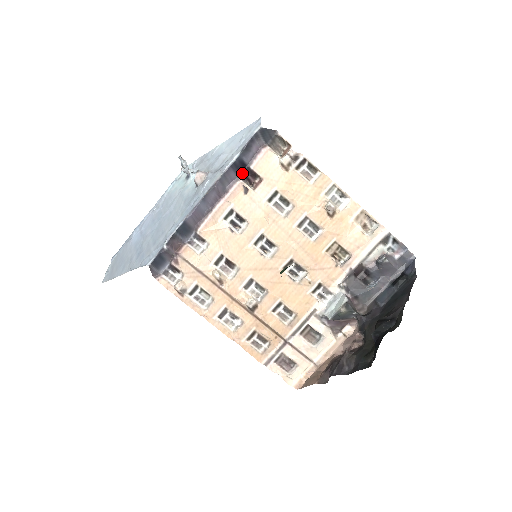
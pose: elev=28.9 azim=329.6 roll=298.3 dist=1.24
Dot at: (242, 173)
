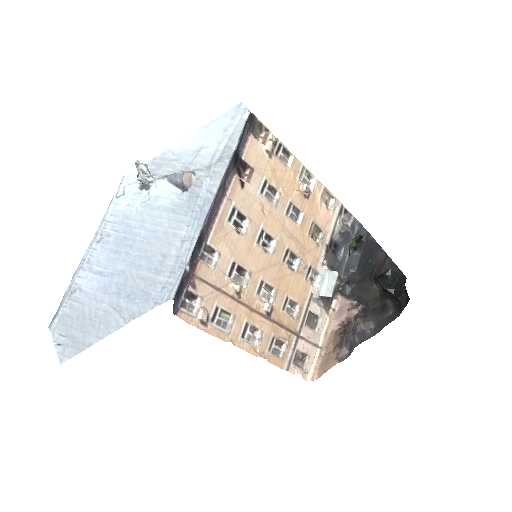
Dot at: (235, 165)
